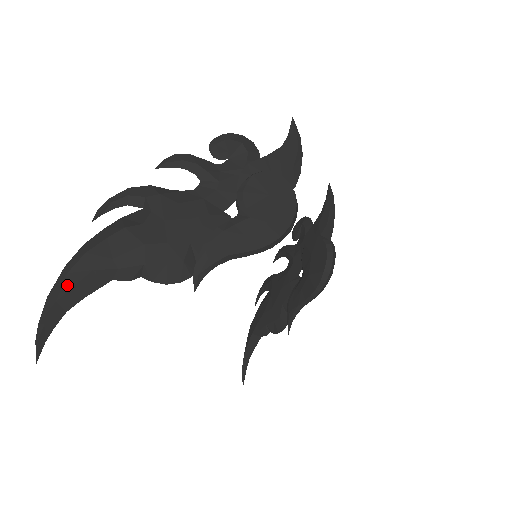
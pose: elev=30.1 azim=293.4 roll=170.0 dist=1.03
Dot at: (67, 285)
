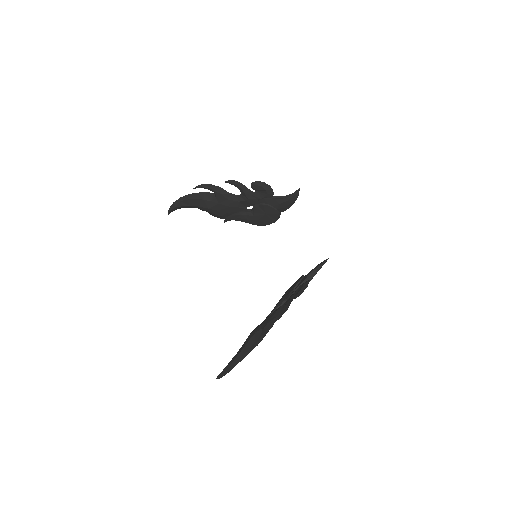
Dot at: occluded
